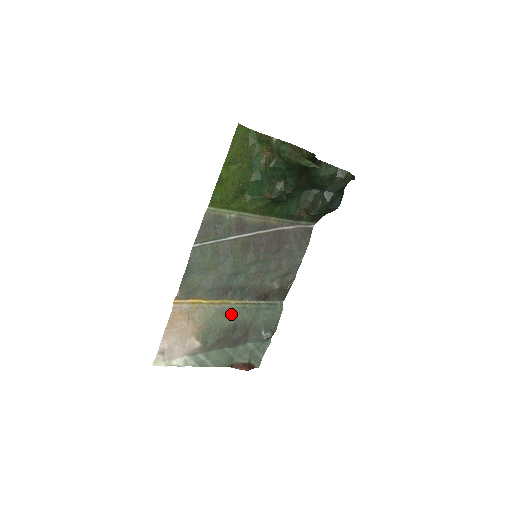
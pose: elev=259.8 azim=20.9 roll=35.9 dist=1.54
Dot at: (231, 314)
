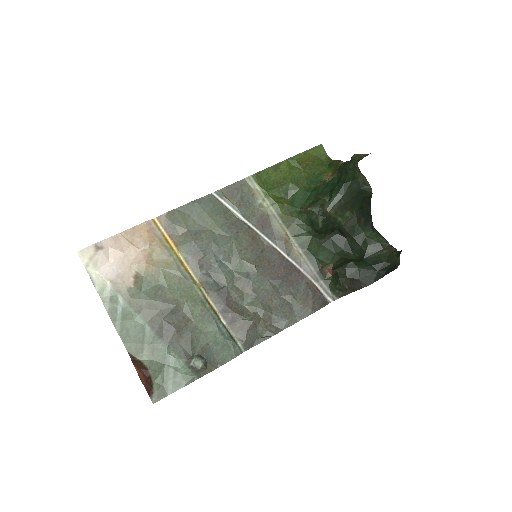
Dot at: (186, 292)
